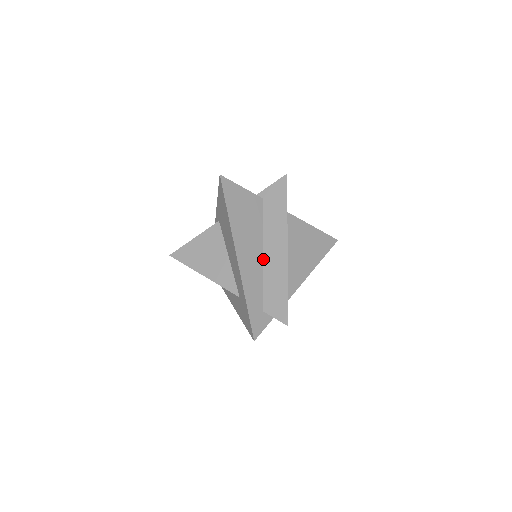
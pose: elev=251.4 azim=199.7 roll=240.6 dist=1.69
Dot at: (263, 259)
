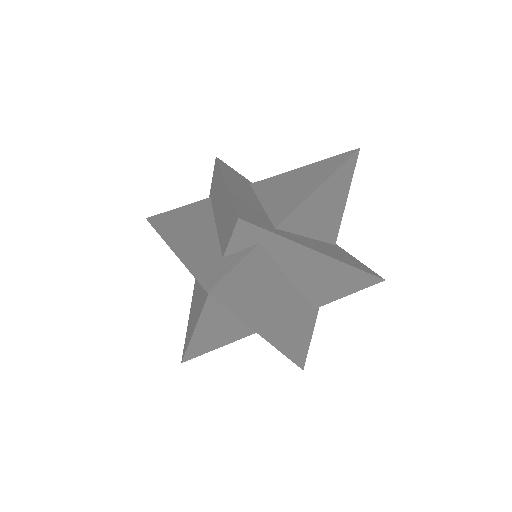
Dot at: (216, 224)
